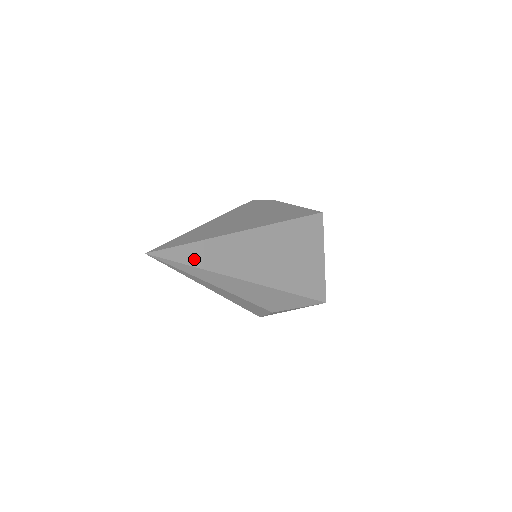
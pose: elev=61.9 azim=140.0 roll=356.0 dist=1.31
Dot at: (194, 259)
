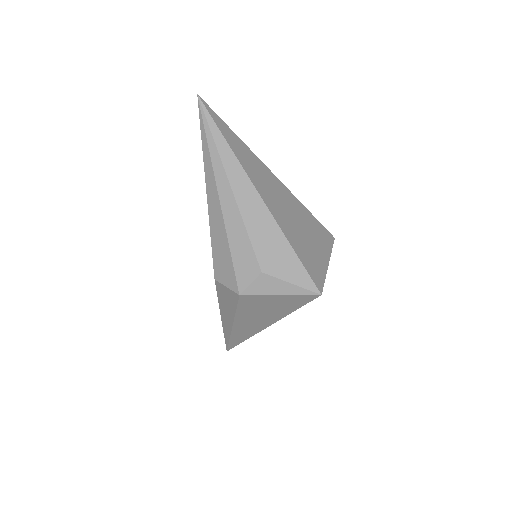
Dot at: (227, 136)
